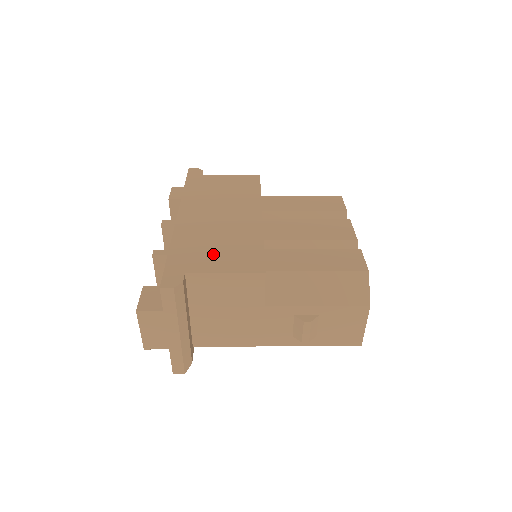
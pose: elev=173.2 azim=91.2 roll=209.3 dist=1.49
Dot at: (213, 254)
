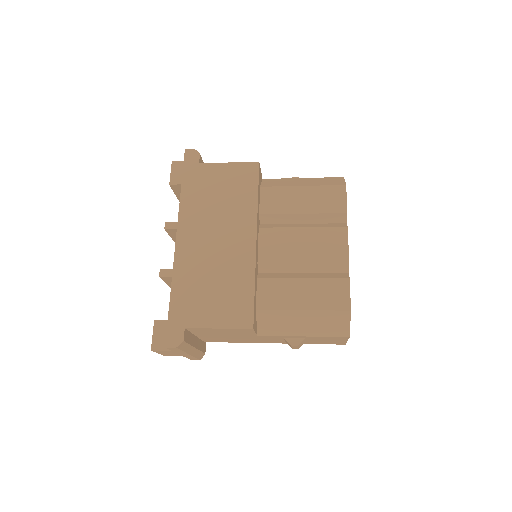
Dot at: (209, 302)
